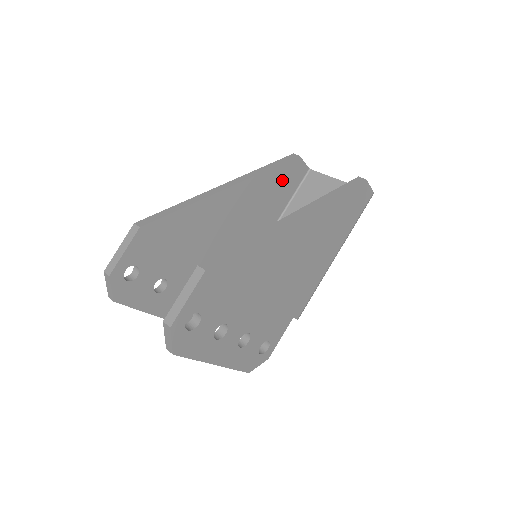
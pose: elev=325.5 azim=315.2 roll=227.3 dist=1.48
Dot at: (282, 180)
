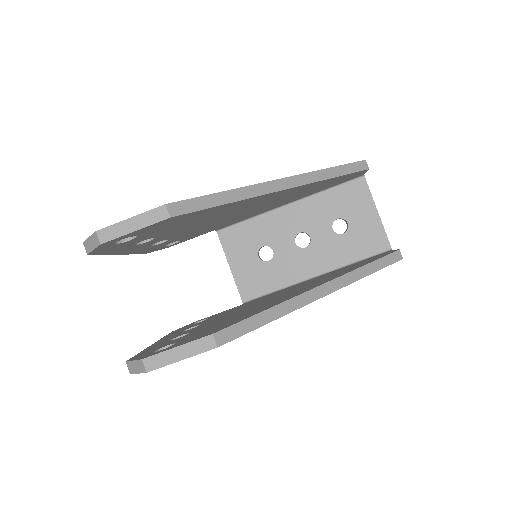
Dot at: (334, 181)
